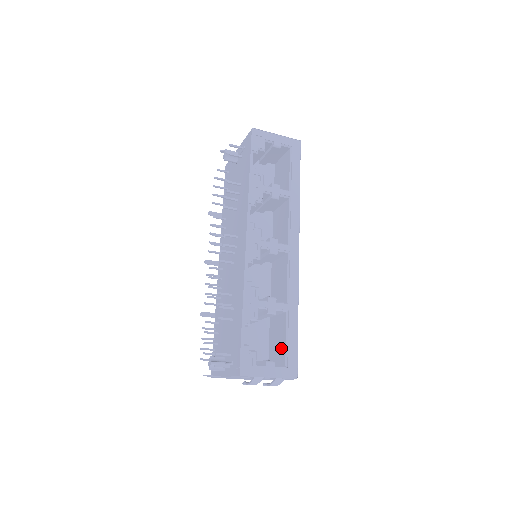
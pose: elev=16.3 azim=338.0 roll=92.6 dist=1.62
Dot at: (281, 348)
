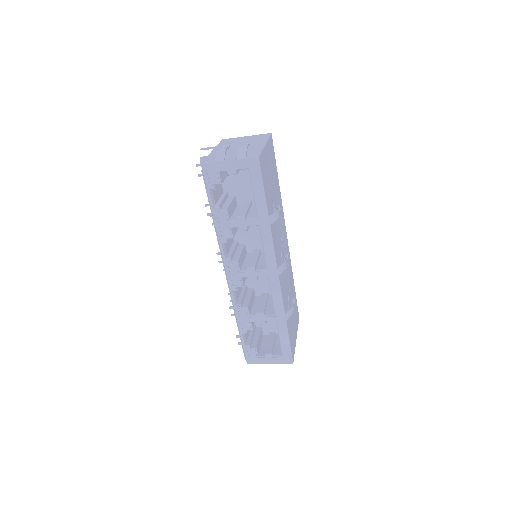
Dot at: occluded
